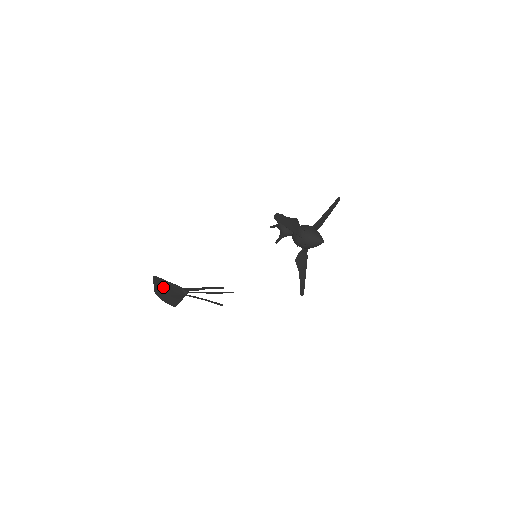
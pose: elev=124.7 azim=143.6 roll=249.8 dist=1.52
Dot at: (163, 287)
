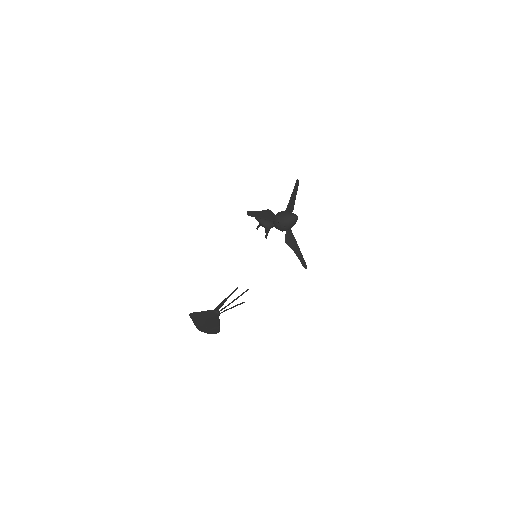
Dot at: (200, 319)
